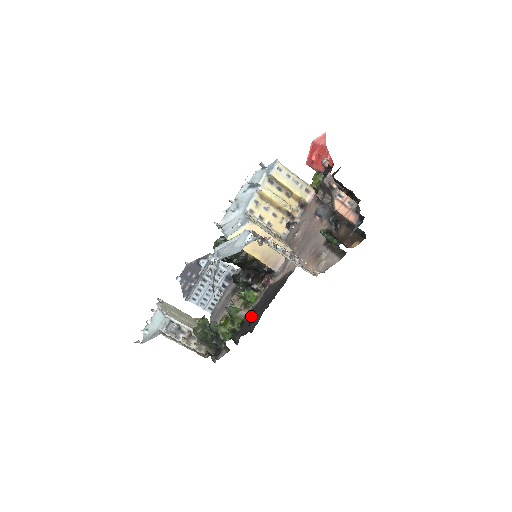
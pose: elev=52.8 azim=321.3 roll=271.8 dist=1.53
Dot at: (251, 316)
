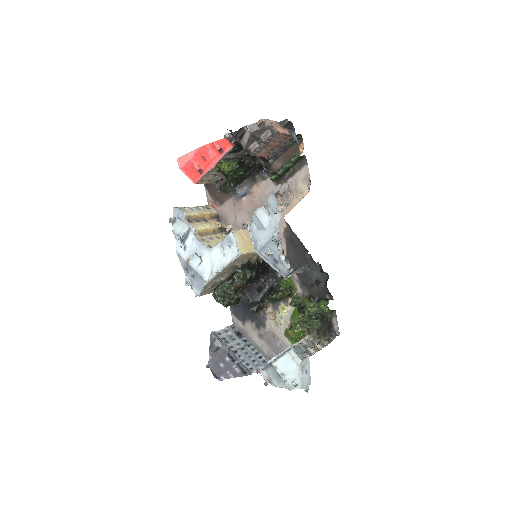
Dot at: (308, 283)
